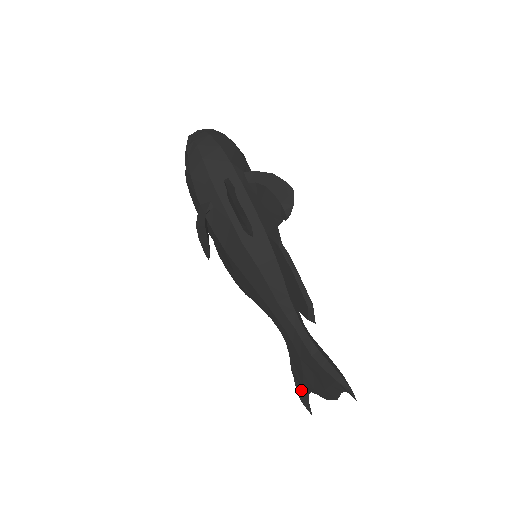
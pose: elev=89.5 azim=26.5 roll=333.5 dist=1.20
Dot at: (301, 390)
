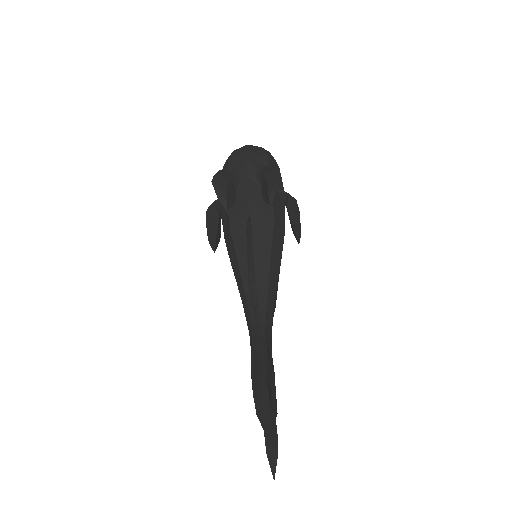
Dot at: occluded
